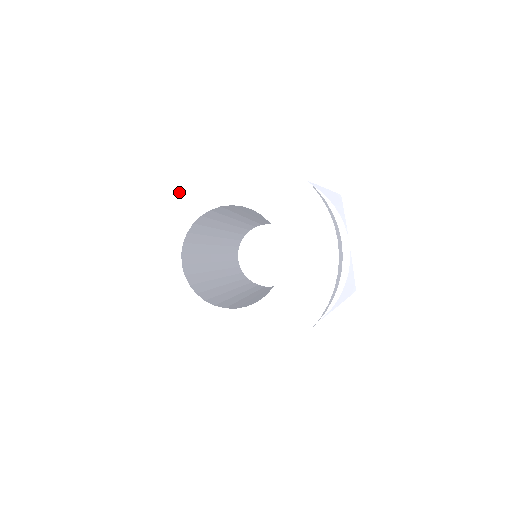
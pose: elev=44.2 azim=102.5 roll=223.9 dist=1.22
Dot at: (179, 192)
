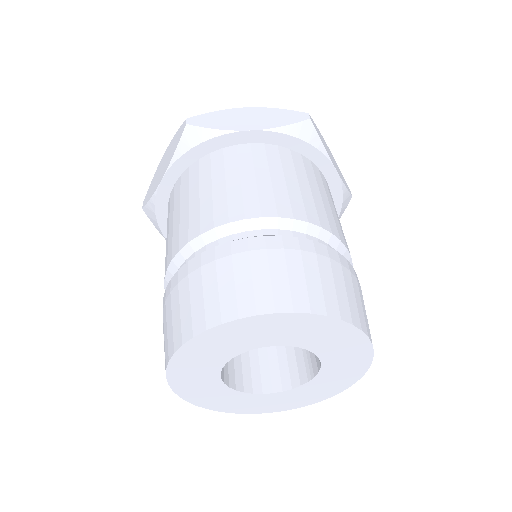
Dot at: (274, 327)
